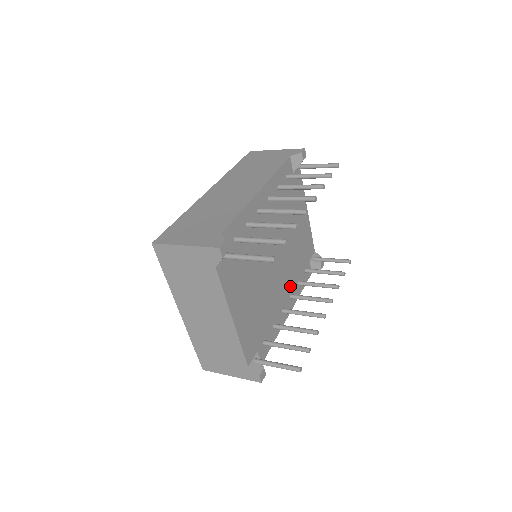
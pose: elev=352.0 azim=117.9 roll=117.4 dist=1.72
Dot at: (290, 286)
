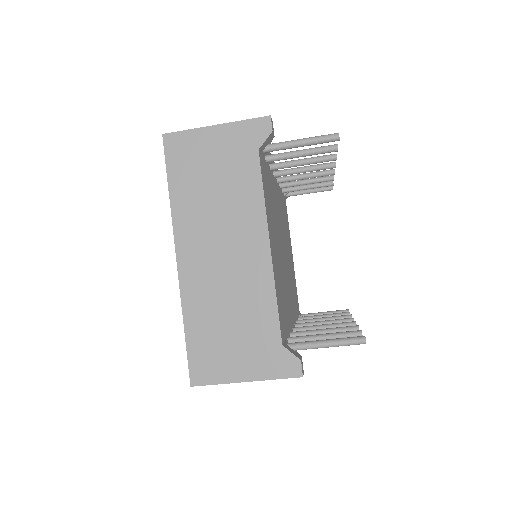
Dot at: (293, 313)
